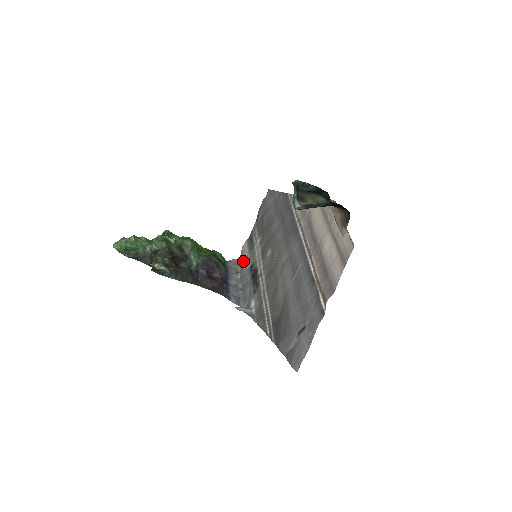
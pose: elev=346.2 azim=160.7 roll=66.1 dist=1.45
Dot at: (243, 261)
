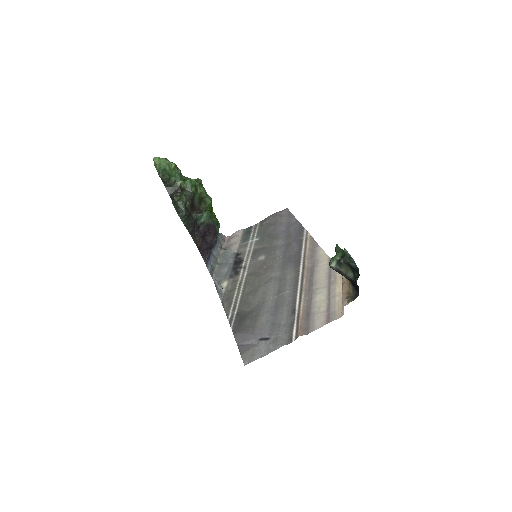
Dot at: (231, 243)
